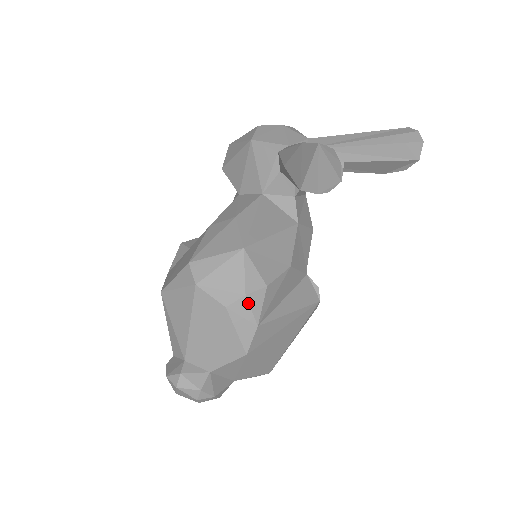
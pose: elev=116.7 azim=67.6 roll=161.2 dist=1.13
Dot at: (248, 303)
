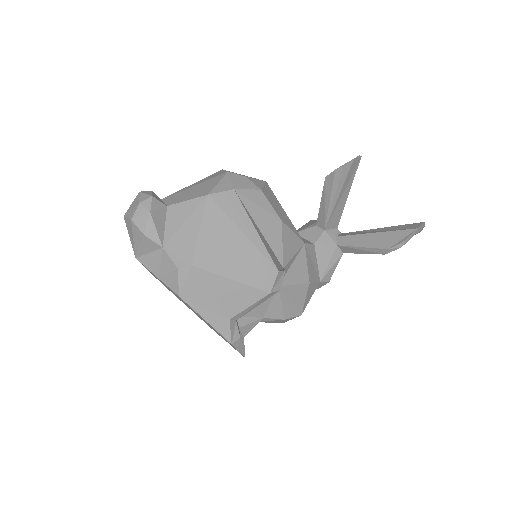
Dot at: (243, 179)
